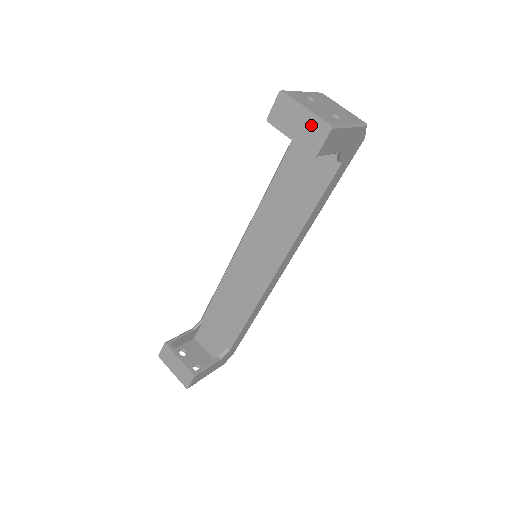
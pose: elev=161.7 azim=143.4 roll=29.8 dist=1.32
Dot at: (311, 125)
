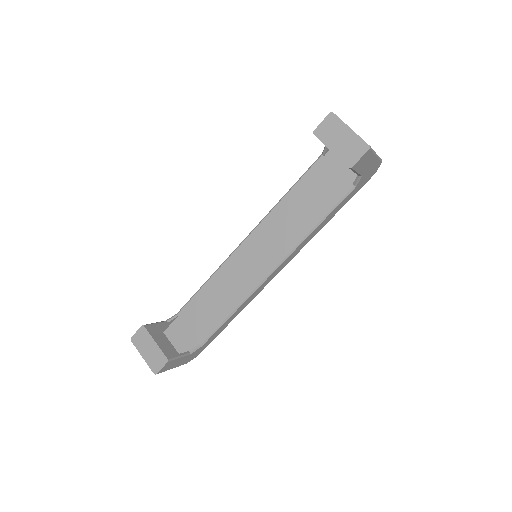
Dot at: (352, 143)
